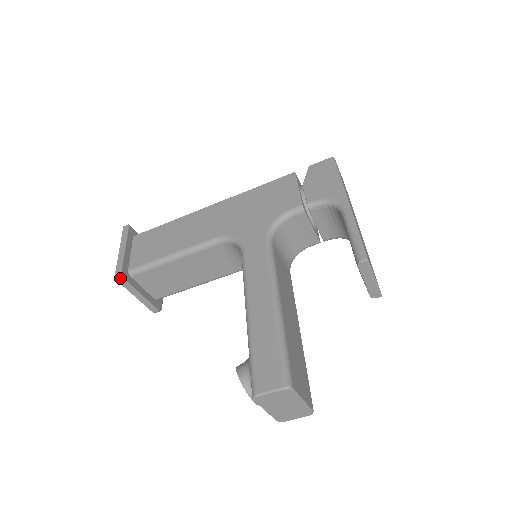
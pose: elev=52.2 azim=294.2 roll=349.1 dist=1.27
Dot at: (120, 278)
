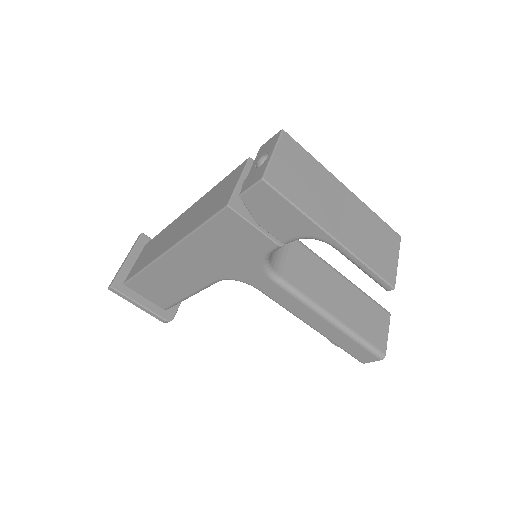
Dot at: occluded
